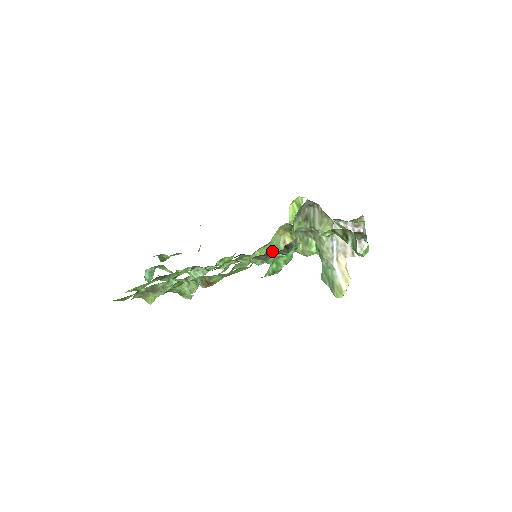
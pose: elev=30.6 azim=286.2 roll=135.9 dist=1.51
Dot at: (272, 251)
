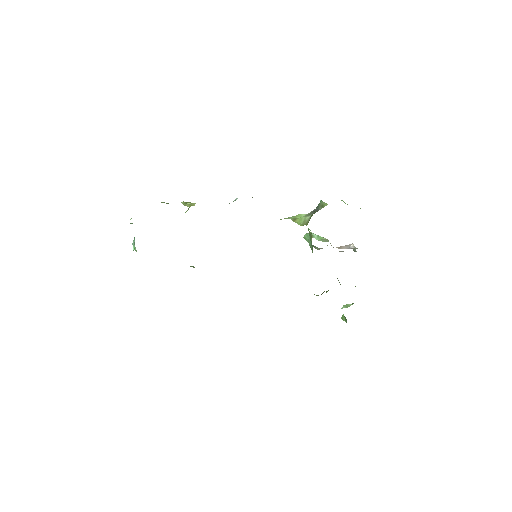
Dot at: occluded
